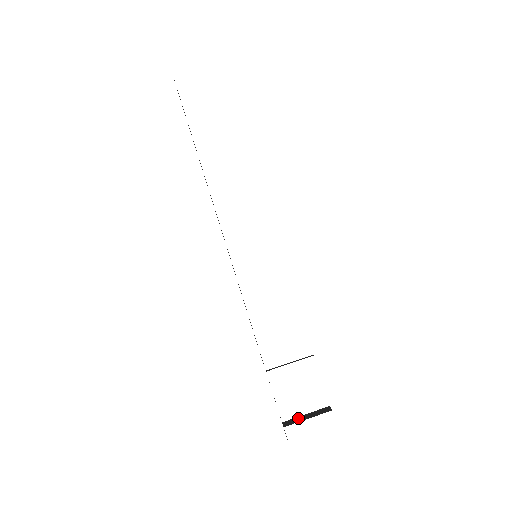
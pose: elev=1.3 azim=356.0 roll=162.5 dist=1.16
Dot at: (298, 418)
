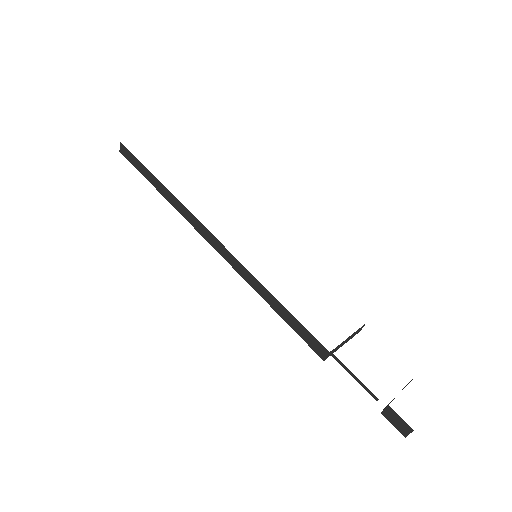
Dot at: occluded
